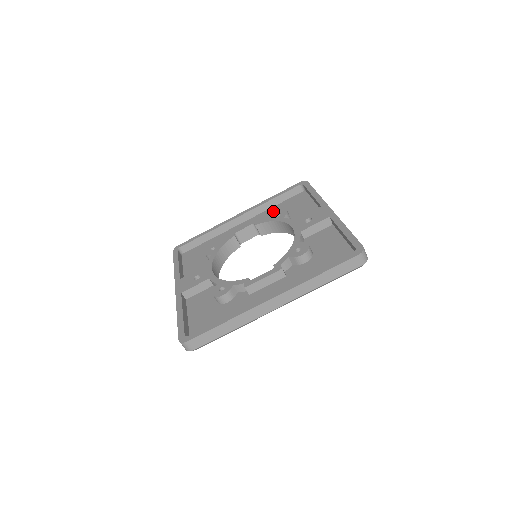
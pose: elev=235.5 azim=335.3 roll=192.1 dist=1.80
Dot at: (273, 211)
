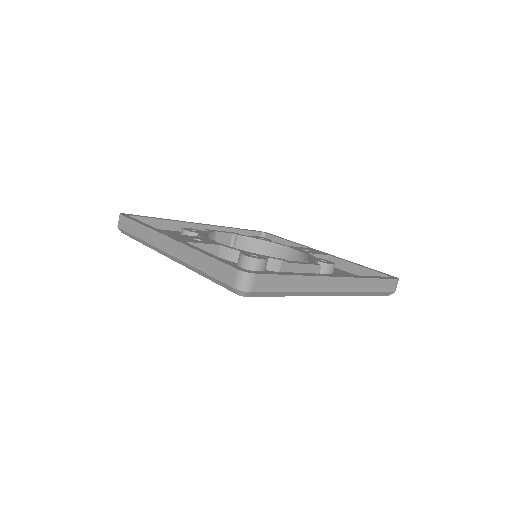
Dot at: occluded
